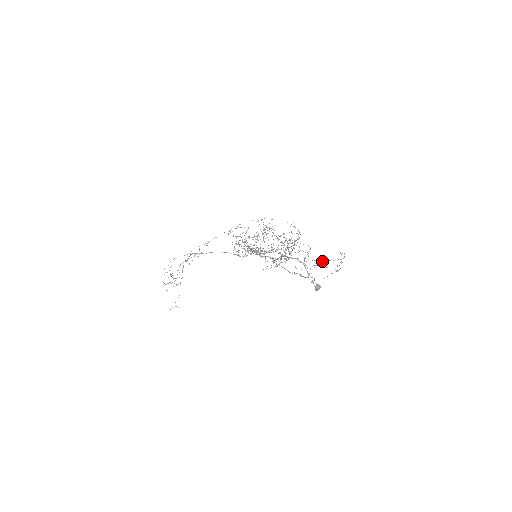
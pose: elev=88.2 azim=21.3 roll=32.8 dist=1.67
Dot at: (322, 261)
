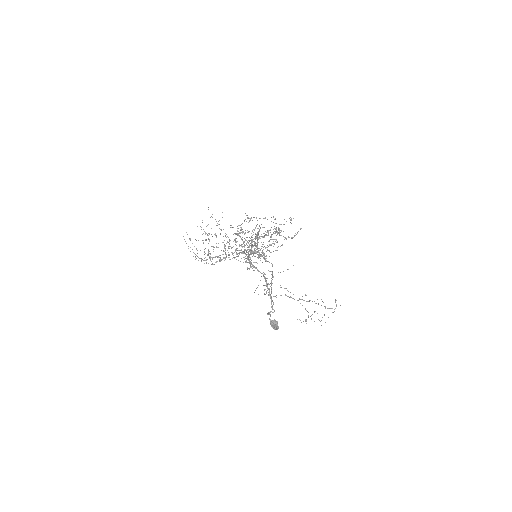
Dot at: (293, 294)
